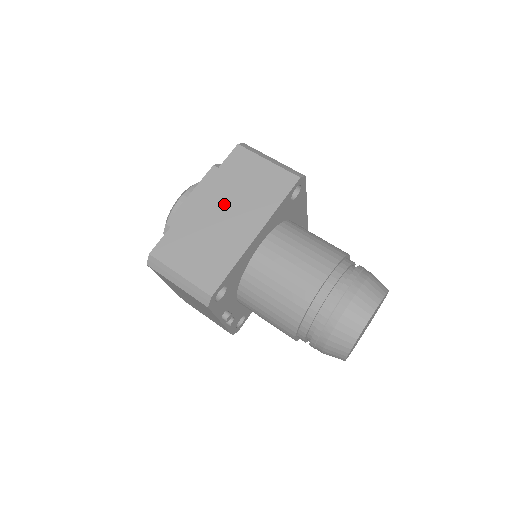
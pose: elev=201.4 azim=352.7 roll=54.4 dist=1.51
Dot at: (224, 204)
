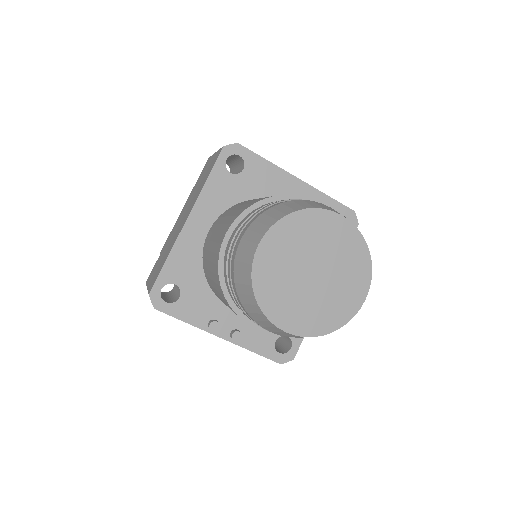
Dot at: (185, 211)
